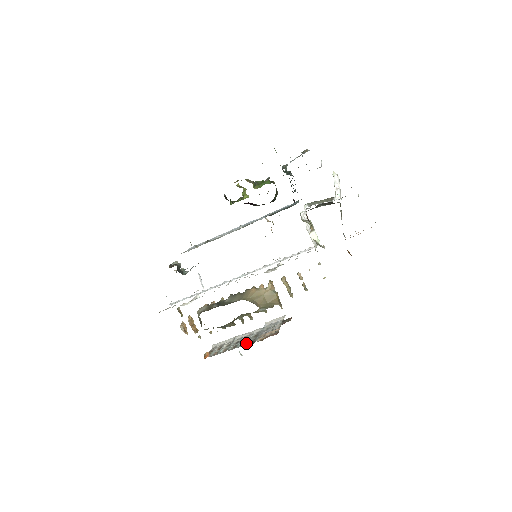
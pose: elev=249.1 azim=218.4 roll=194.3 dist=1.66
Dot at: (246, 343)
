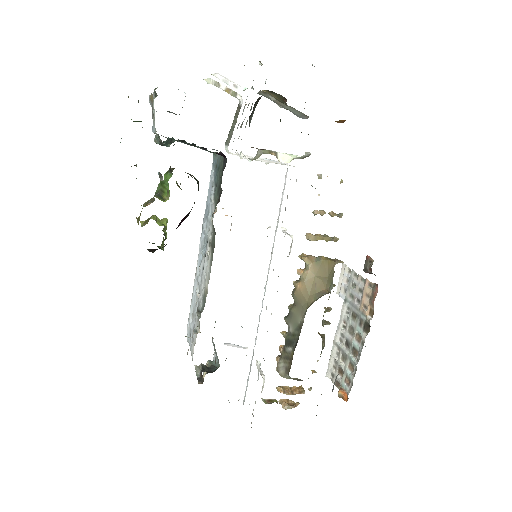
Dot at: (361, 335)
